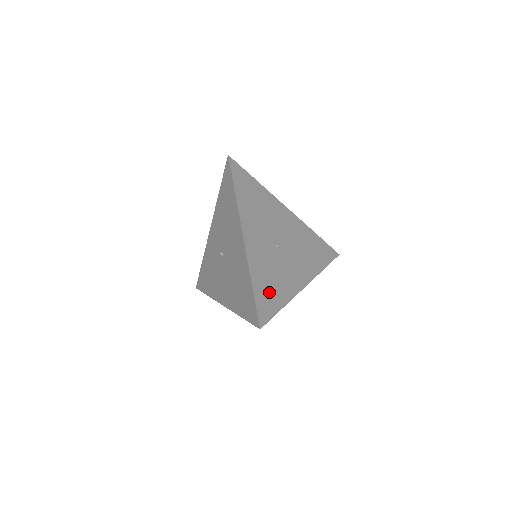
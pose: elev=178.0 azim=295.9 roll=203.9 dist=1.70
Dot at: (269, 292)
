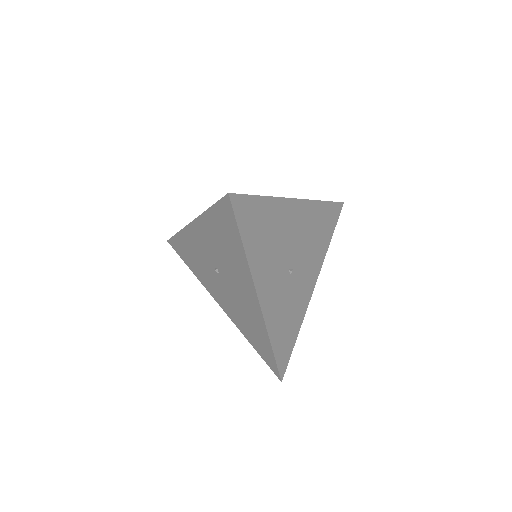
Dot at: (286, 336)
